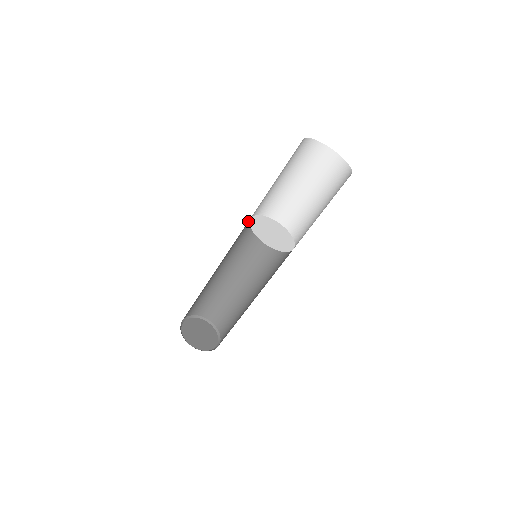
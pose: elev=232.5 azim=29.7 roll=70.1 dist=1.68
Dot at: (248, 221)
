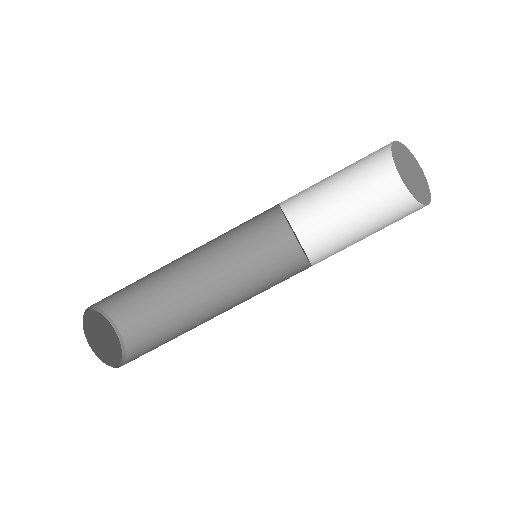
Dot at: occluded
